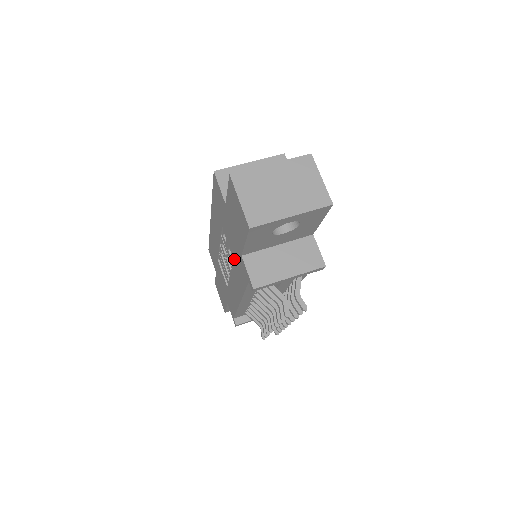
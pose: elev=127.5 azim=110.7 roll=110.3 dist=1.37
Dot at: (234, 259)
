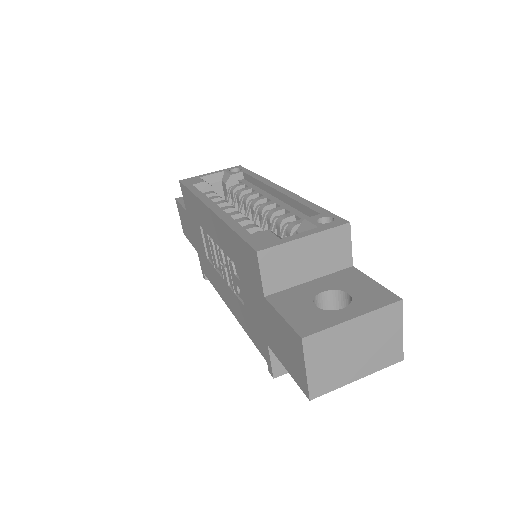
Dot at: (246, 309)
